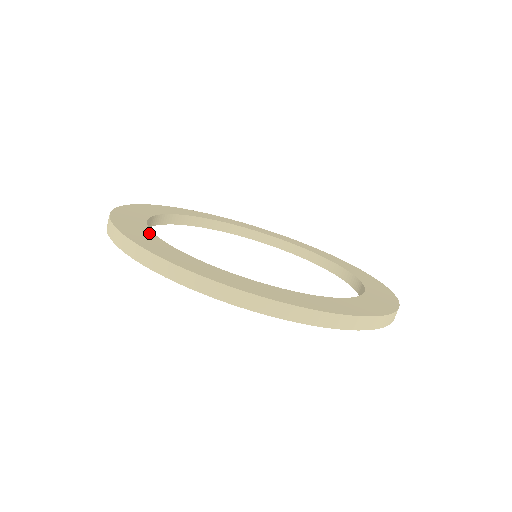
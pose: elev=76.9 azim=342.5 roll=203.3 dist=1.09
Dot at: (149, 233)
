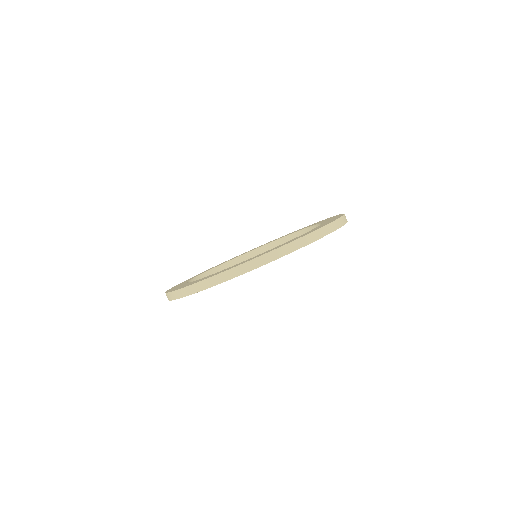
Dot at: (185, 282)
